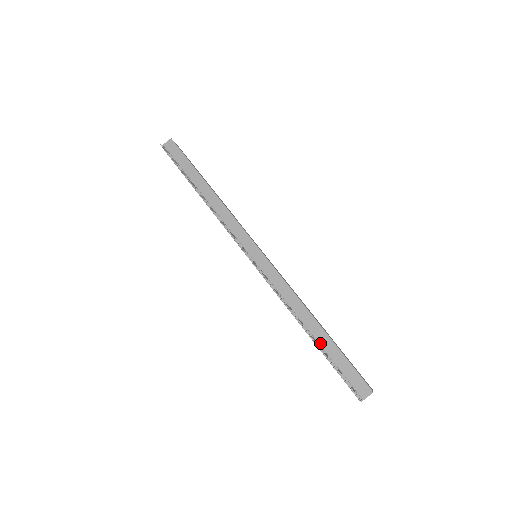
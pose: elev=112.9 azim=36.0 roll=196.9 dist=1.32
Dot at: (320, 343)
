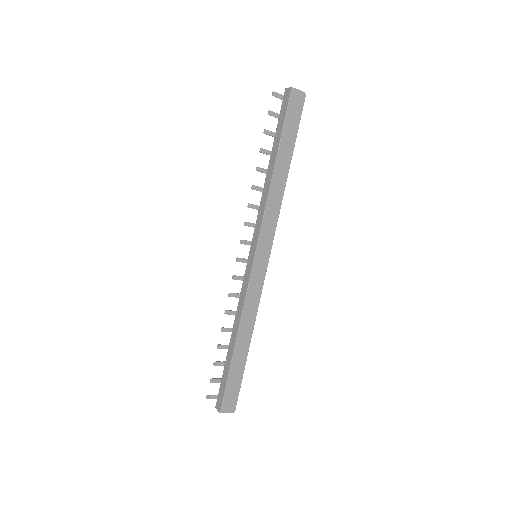
Dot at: (227, 354)
